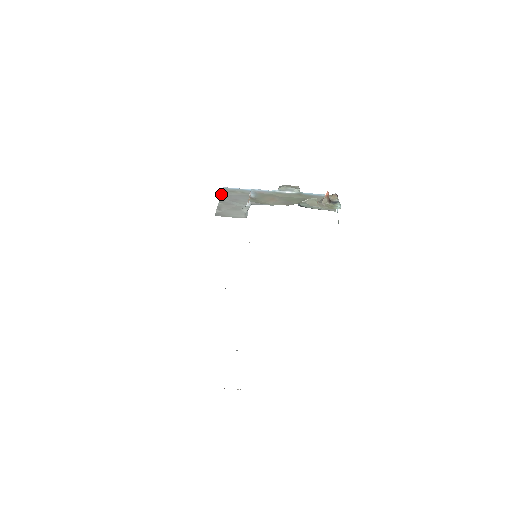
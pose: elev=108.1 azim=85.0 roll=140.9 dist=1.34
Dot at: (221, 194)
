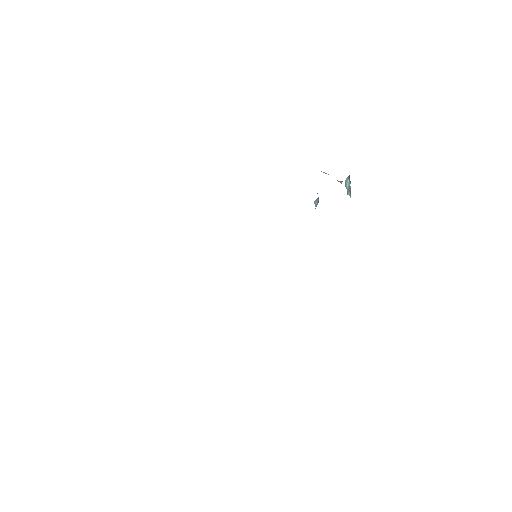
Dot at: occluded
